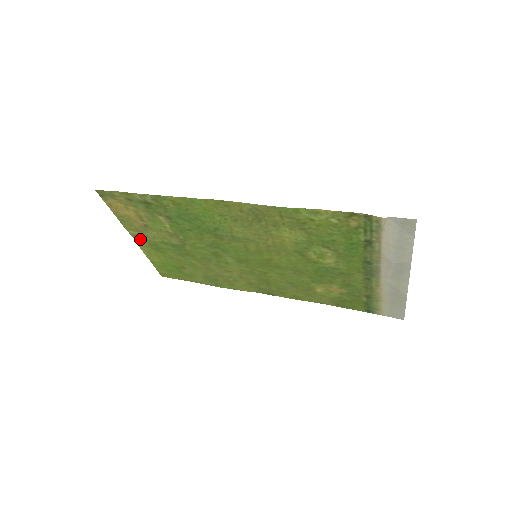
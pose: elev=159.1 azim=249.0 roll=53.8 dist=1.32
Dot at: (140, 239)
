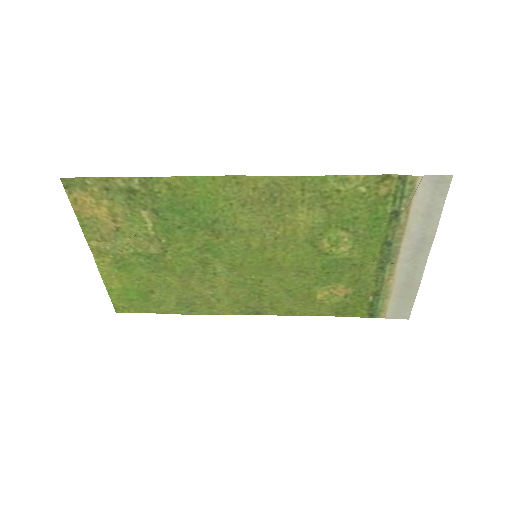
Dot at: (102, 254)
